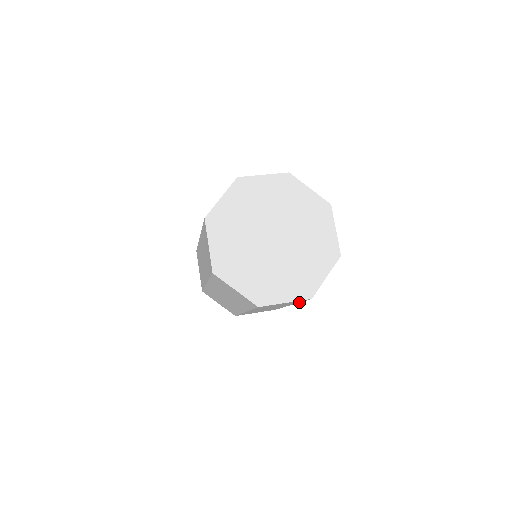
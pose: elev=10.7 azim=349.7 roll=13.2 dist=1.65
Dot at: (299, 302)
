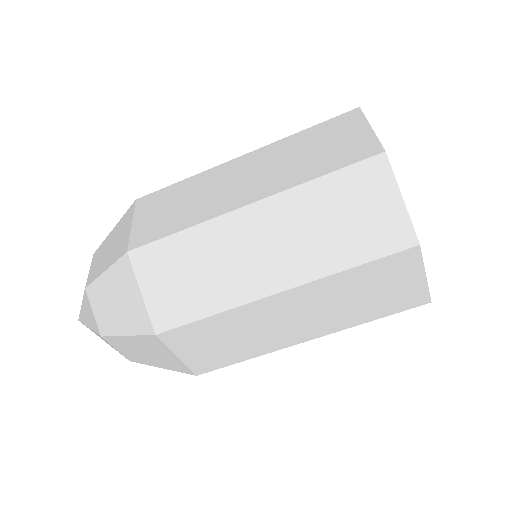
Dot at: (366, 321)
